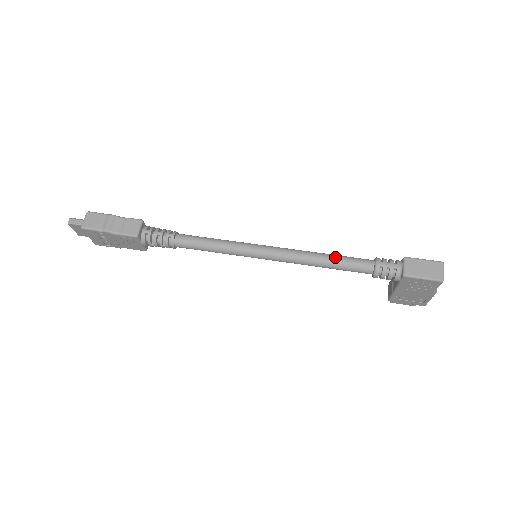
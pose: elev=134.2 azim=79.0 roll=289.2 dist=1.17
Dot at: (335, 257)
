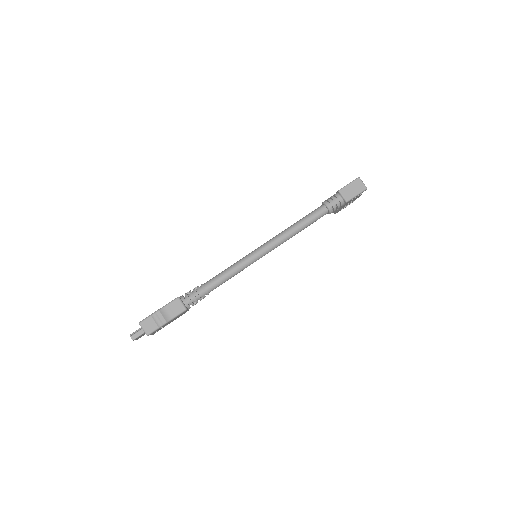
Dot at: (303, 221)
